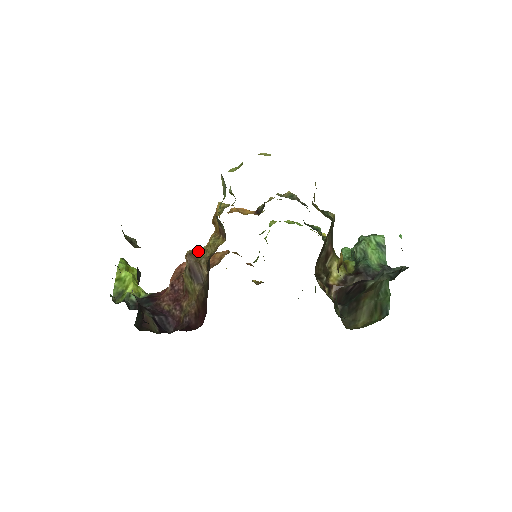
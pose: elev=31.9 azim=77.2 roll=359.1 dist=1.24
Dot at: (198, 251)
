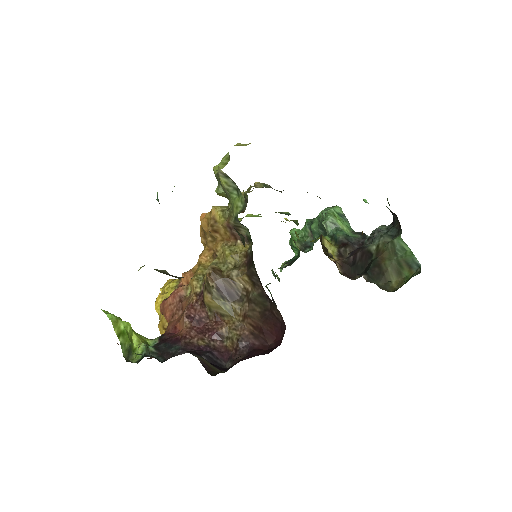
Dot at: (216, 266)
